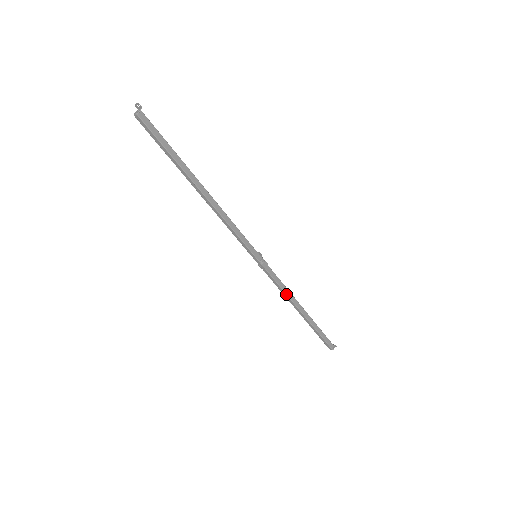
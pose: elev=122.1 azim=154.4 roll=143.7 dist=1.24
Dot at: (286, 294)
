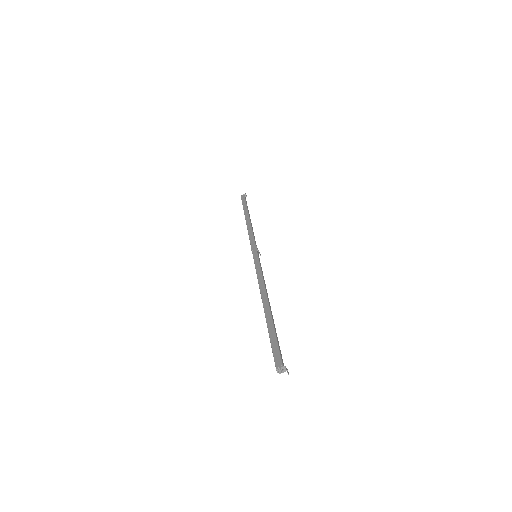
Dot at: occluded
